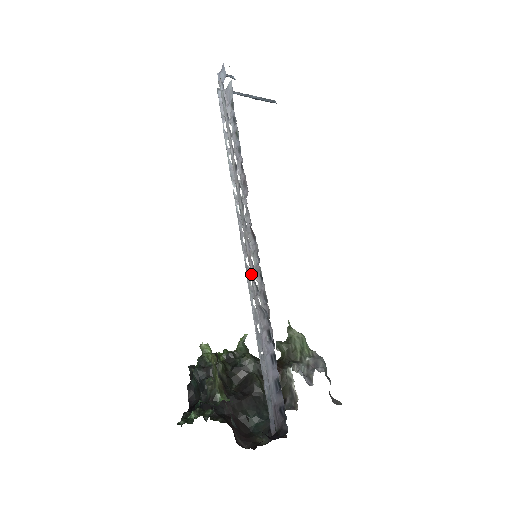
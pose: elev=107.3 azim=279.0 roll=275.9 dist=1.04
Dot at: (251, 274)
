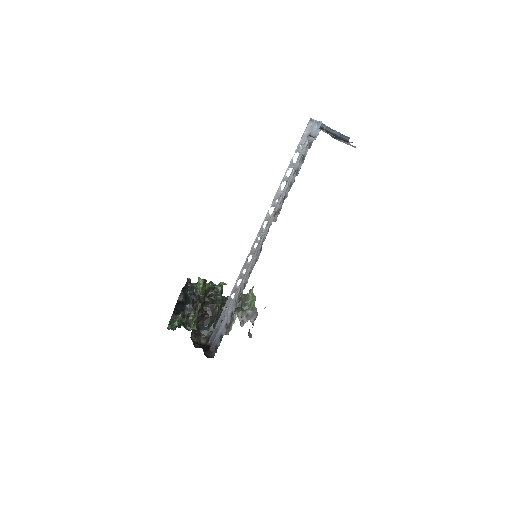
Dot at: (242, 281)
